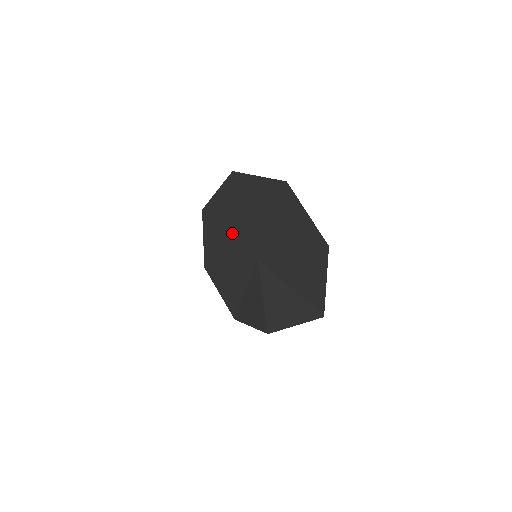
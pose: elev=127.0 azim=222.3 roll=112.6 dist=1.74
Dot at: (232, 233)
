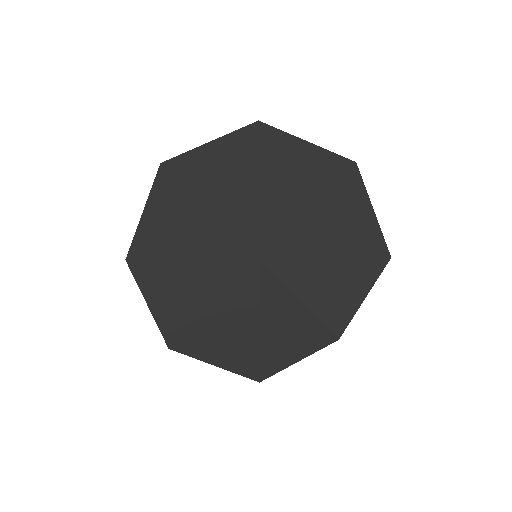
Dot at: (199, 254)
